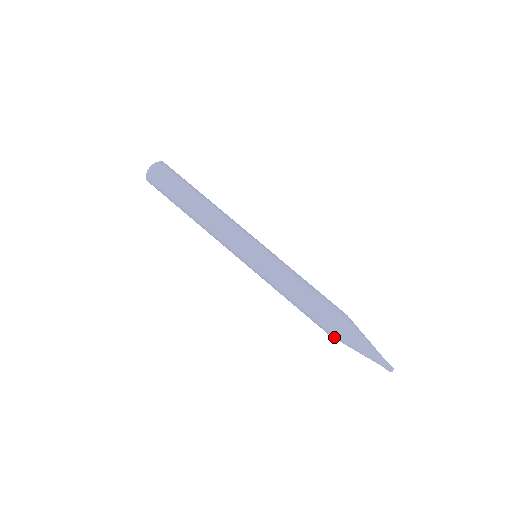
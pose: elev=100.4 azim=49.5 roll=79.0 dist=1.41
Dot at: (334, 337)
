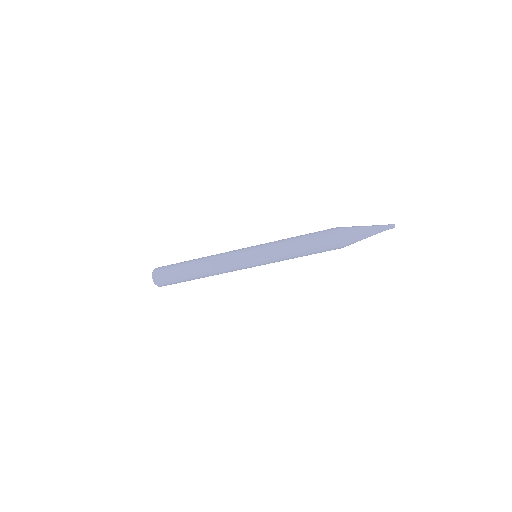
Dot at: occluded
